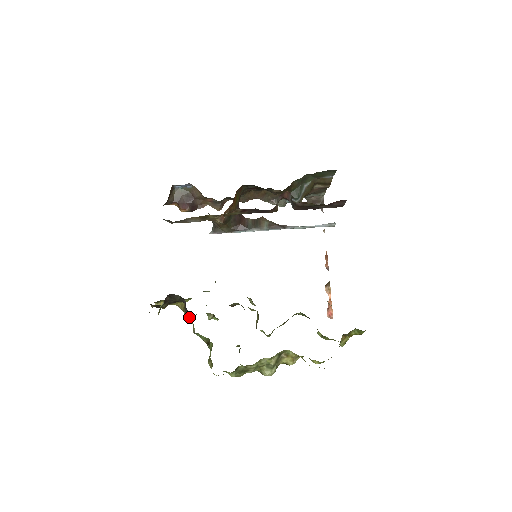
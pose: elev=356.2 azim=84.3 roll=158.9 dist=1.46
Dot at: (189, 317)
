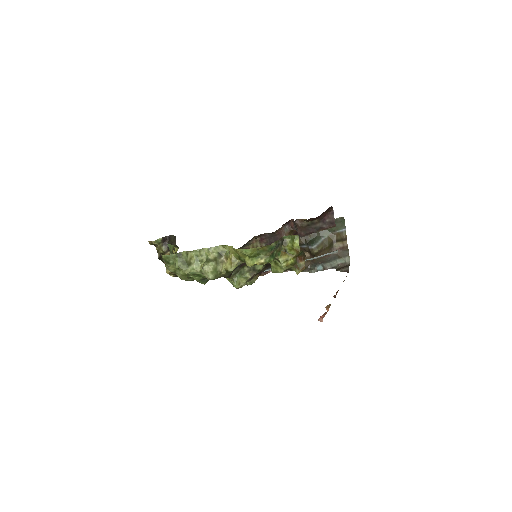
Dot at: occluded
